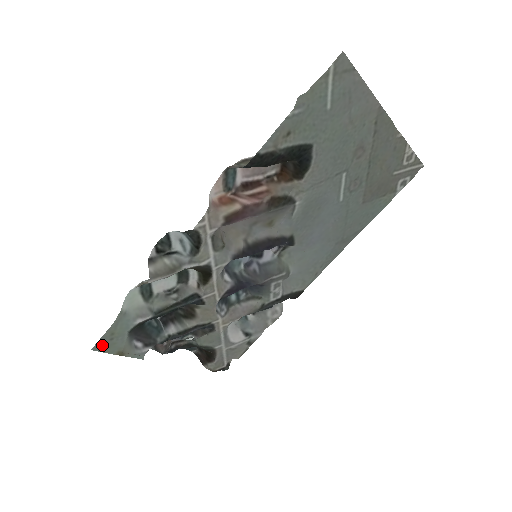
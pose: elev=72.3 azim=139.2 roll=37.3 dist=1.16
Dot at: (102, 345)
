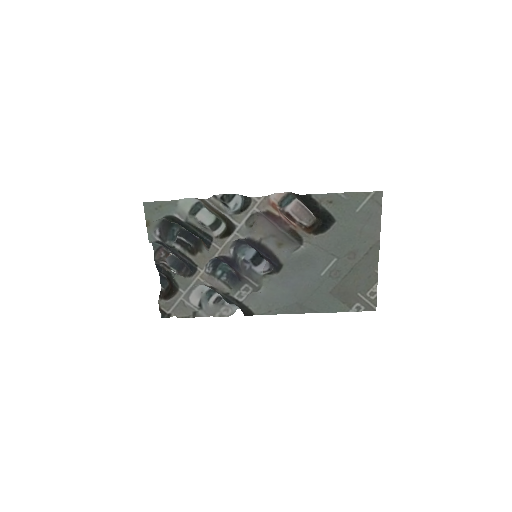
Dot at: (149, 206)
